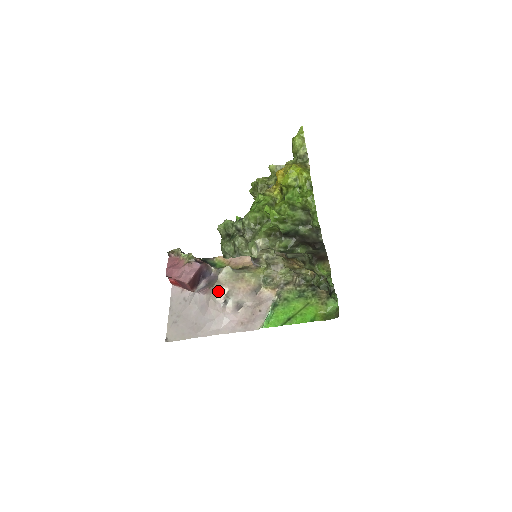
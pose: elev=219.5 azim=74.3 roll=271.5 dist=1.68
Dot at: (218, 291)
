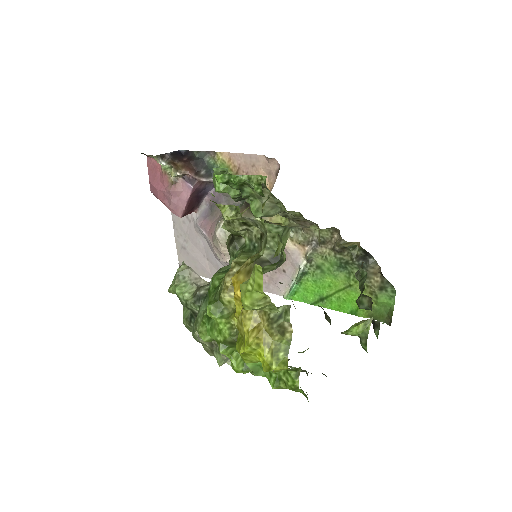
Dot at: (220, 253)
